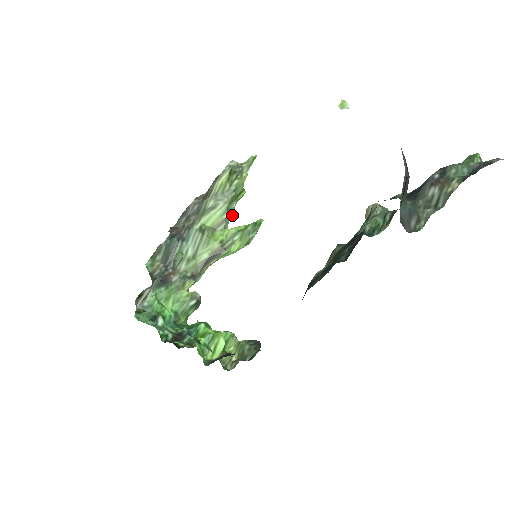
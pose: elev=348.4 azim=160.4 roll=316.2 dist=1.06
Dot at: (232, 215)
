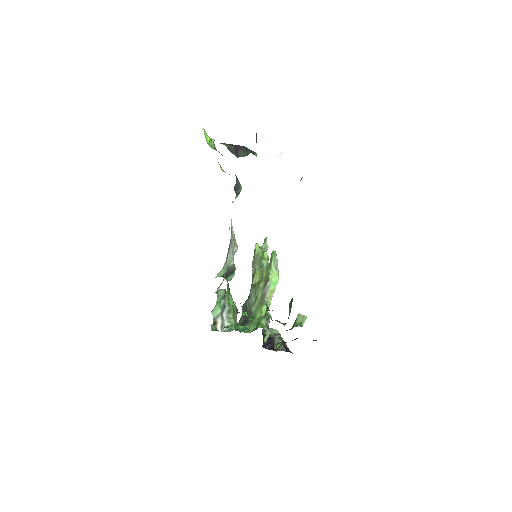
Dot at: occluded
